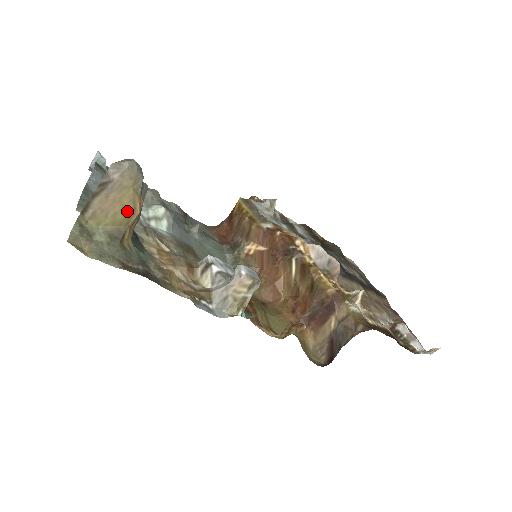
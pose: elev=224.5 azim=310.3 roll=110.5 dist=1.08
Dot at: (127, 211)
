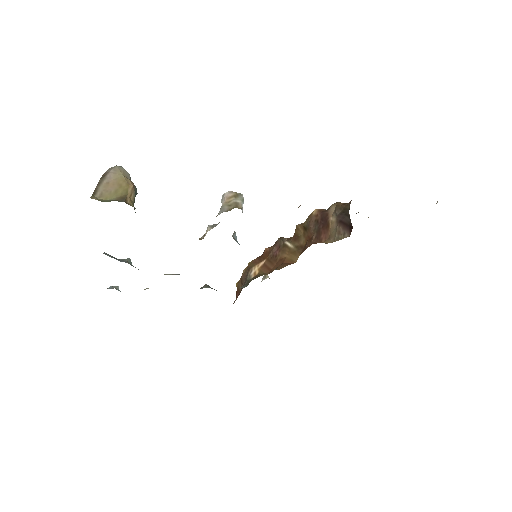
Dot at: (124, 186)
